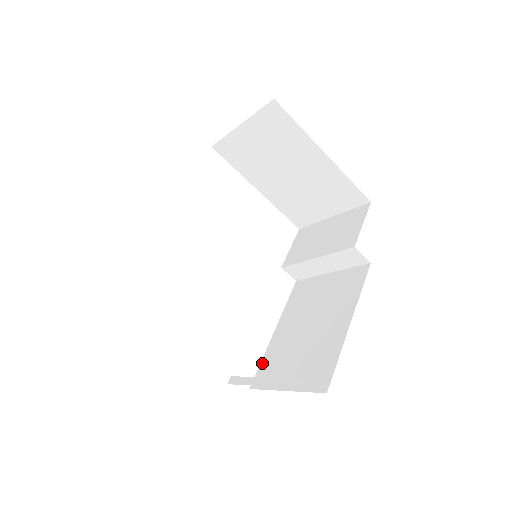
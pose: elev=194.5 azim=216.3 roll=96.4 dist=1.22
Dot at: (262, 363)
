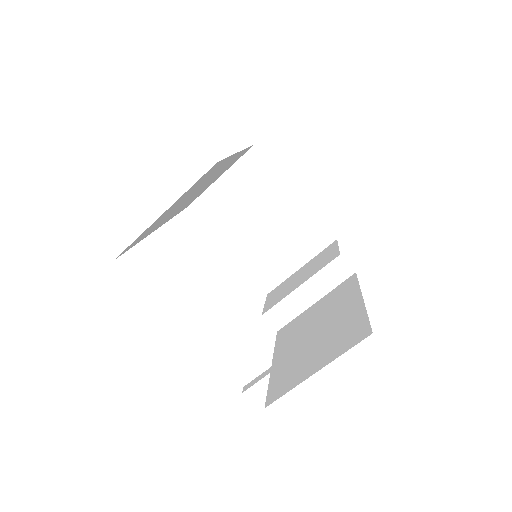
Dot at: (270, 385)
